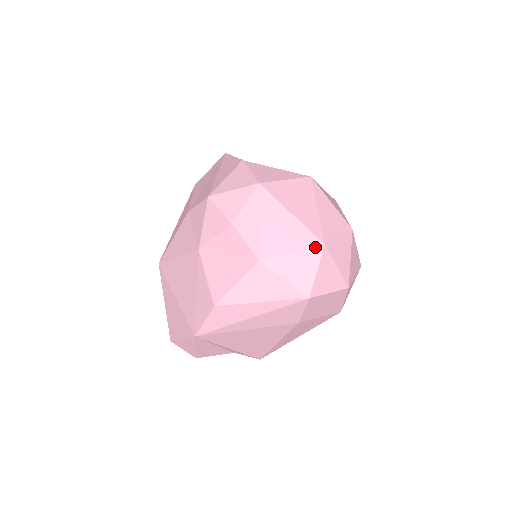
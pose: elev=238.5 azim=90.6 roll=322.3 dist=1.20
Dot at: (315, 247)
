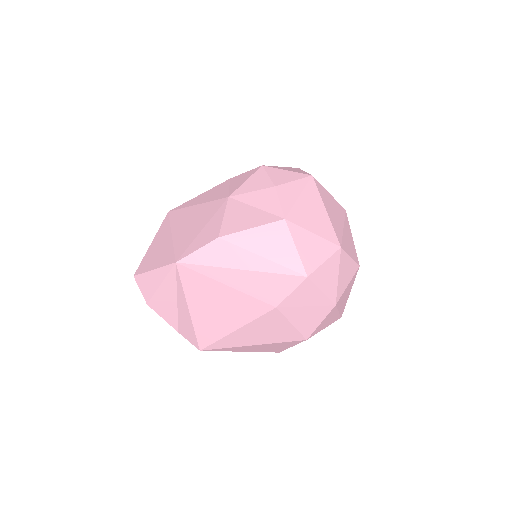
Dot at: (333, 243)
